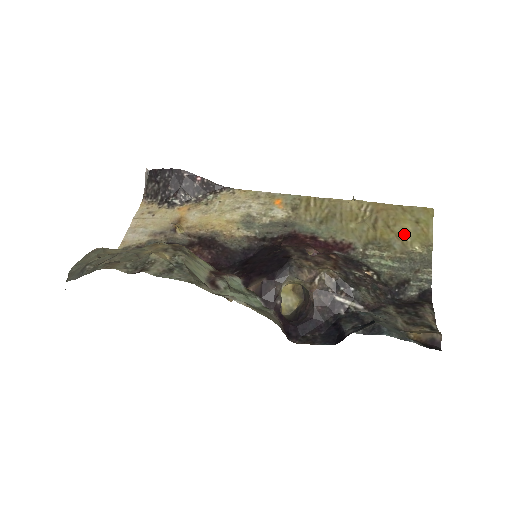
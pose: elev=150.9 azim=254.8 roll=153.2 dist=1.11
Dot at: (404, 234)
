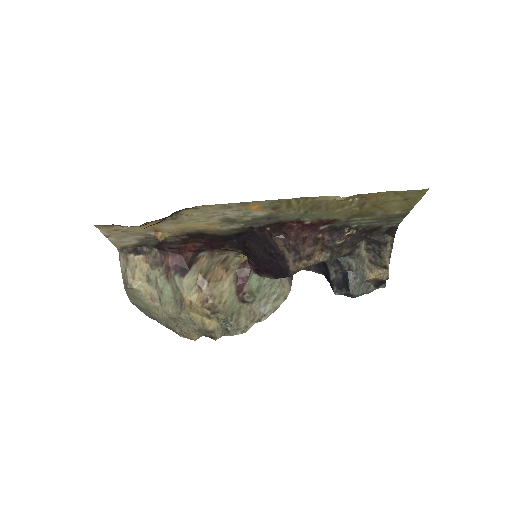
Dot at: (389, 208)
